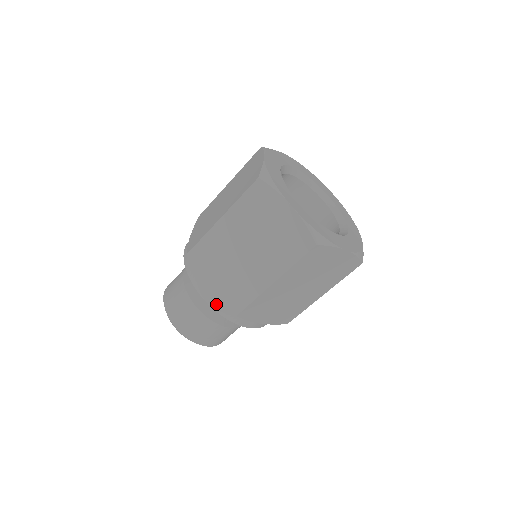
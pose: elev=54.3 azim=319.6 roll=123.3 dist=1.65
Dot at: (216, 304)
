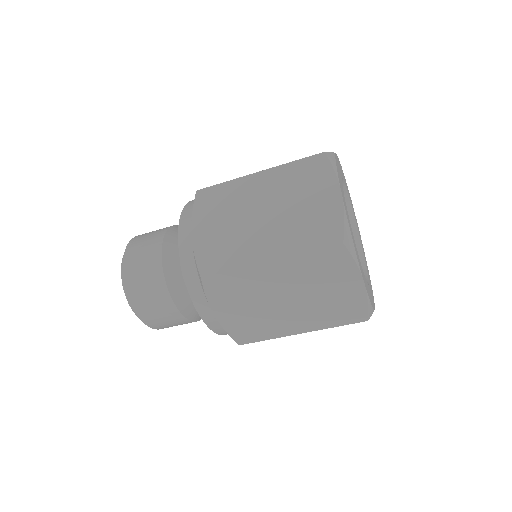
Dot at: (215, 325)
